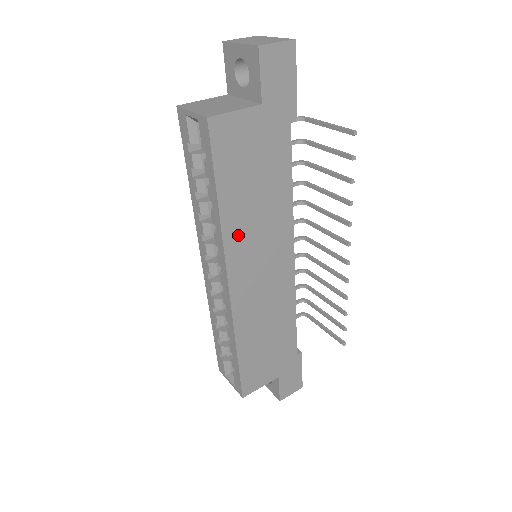
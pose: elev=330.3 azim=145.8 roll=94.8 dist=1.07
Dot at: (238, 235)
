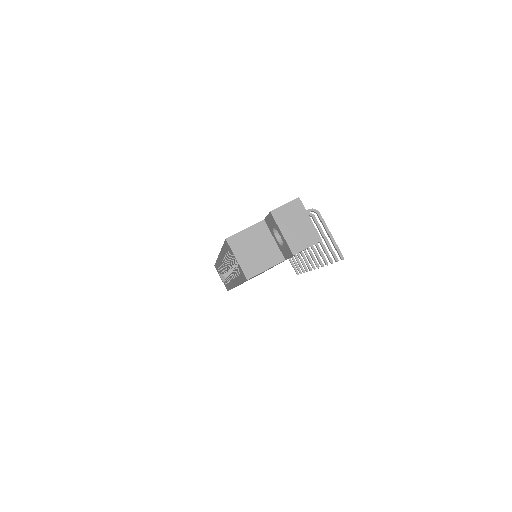
Dot at: occluded
